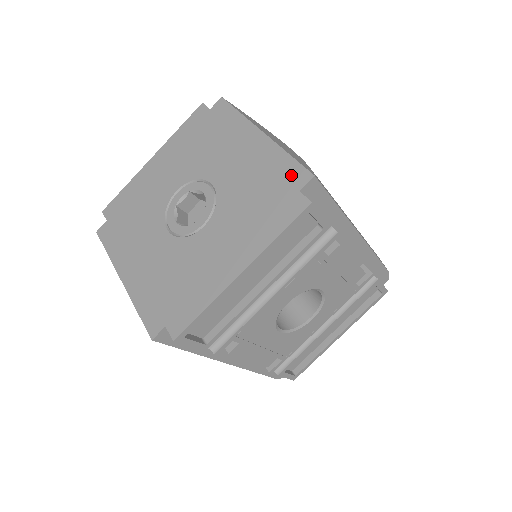
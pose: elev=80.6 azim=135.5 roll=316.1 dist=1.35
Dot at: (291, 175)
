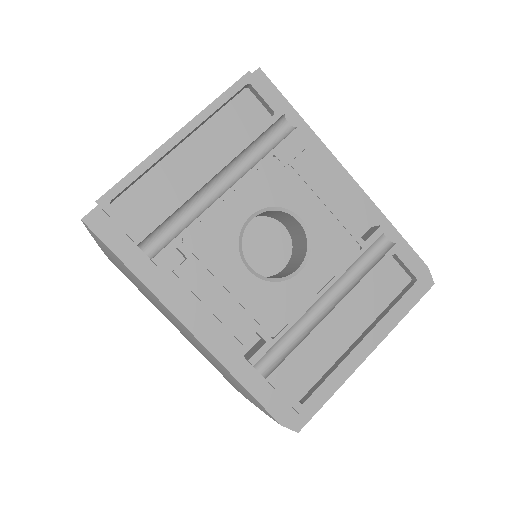
Dot at: occluded
